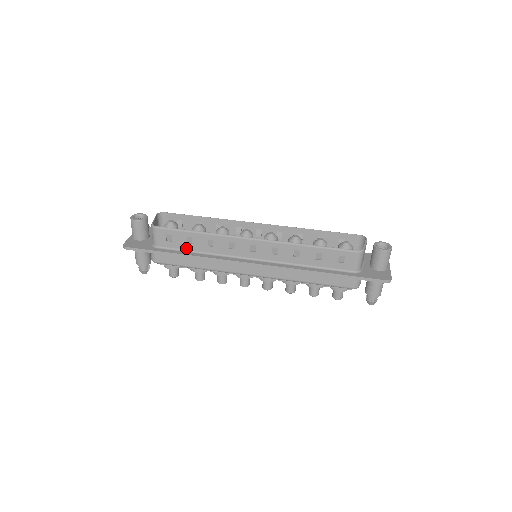
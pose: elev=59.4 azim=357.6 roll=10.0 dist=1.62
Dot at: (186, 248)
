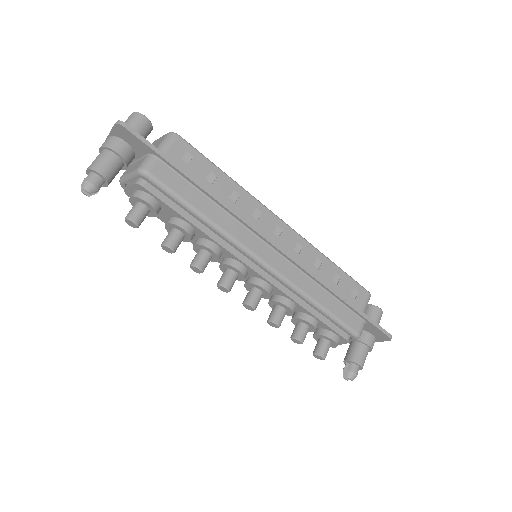
Dot at: occluded
